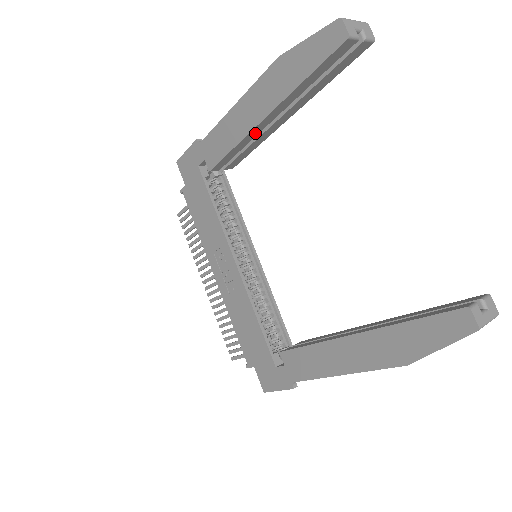
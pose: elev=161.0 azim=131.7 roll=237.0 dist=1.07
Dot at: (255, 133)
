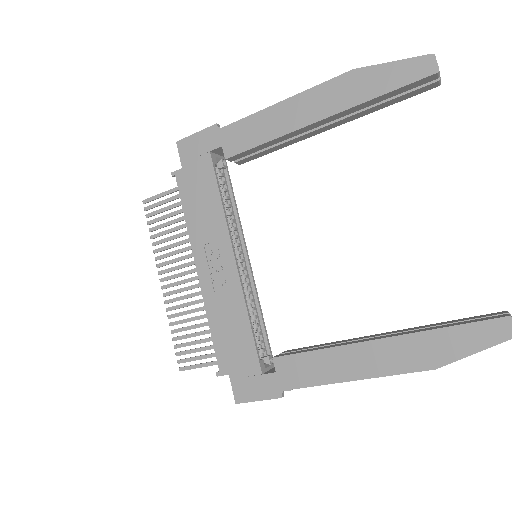
Dot at: (297, 133)
